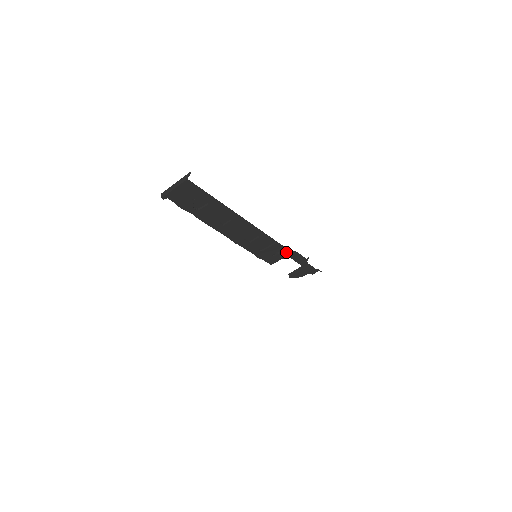
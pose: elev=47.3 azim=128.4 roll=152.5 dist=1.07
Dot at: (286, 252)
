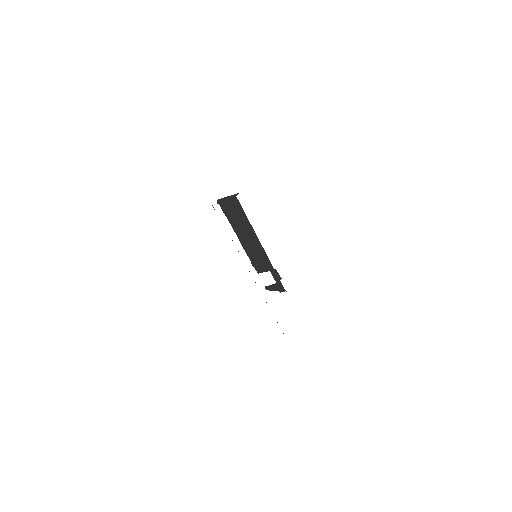
Dot at: (270, 267)
